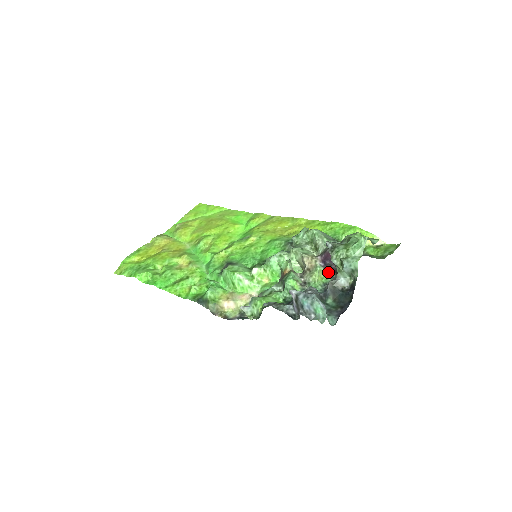
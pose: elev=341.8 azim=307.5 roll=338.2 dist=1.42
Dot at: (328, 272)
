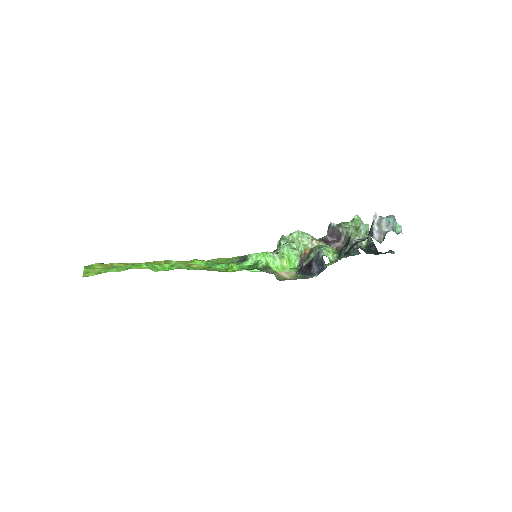
Dot at: occluded
